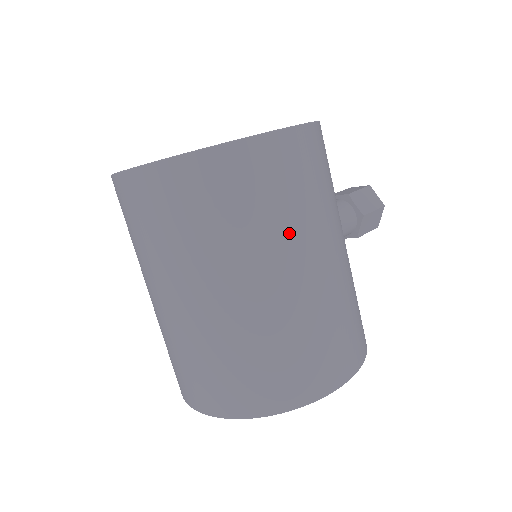
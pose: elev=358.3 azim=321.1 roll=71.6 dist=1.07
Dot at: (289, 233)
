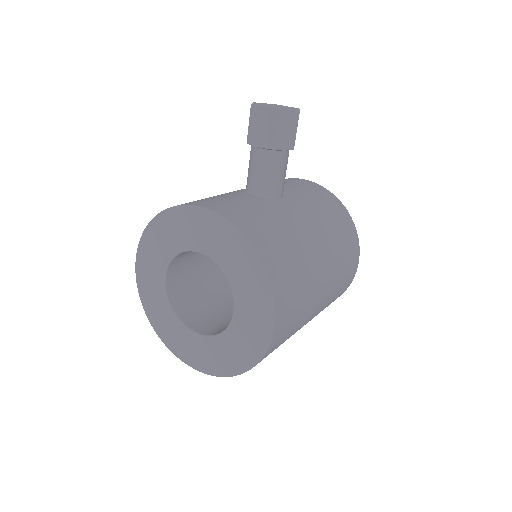
Dot at: (305, 318)
